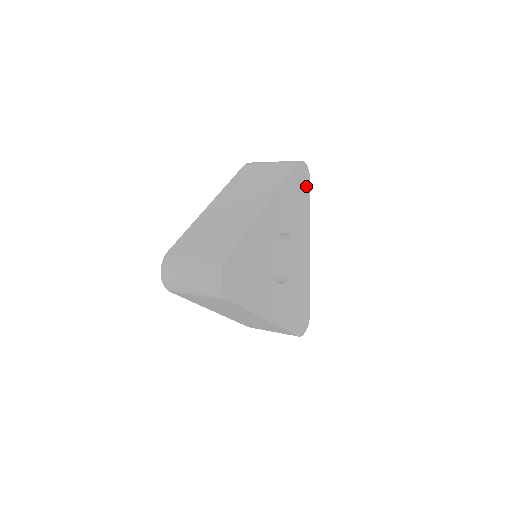
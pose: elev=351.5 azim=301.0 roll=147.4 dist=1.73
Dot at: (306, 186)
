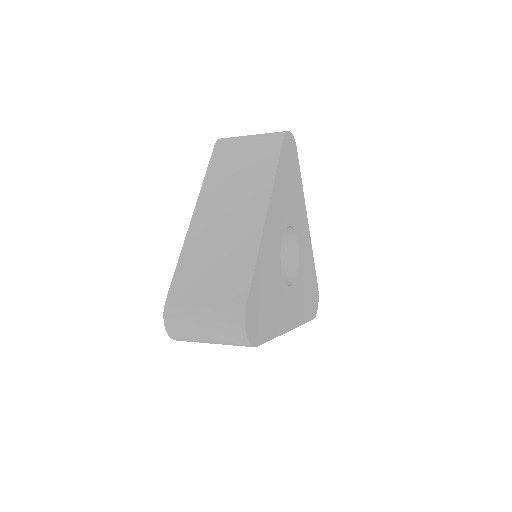
Dot at: (294, 158)
